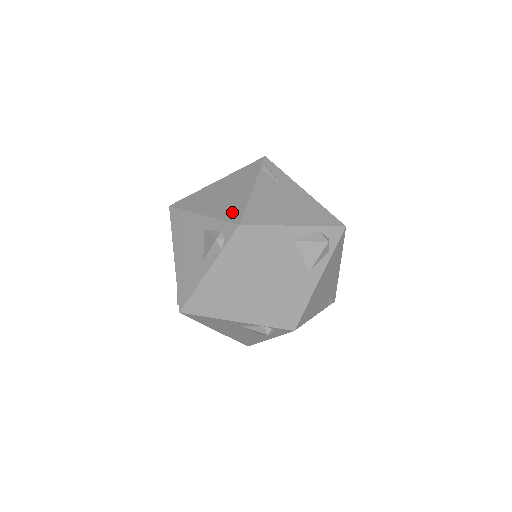
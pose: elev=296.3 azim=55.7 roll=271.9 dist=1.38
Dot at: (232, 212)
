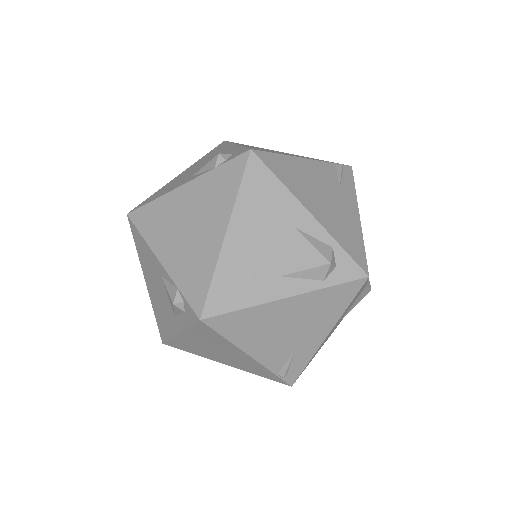
Dot at: occluded
